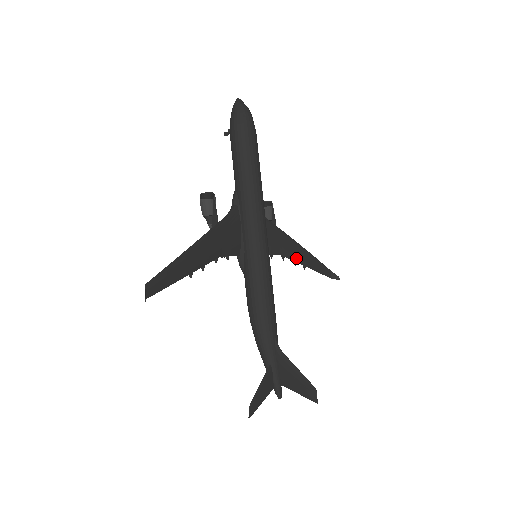
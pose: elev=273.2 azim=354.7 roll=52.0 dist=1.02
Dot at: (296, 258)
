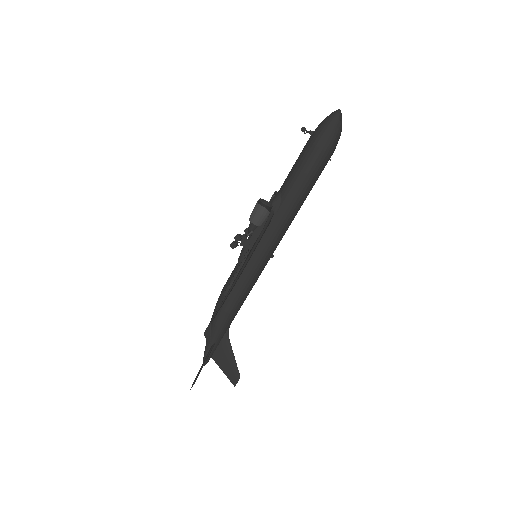
Dot at: occluded
